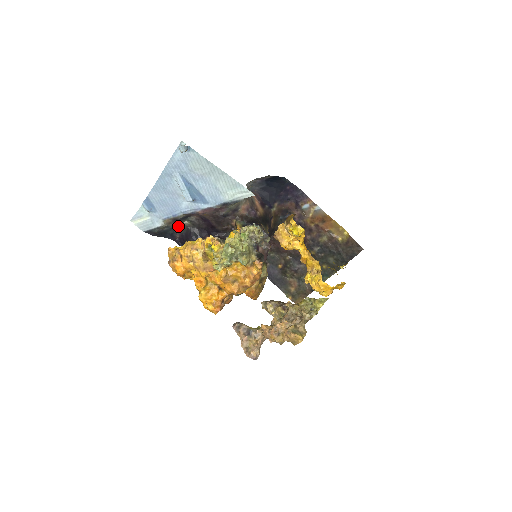
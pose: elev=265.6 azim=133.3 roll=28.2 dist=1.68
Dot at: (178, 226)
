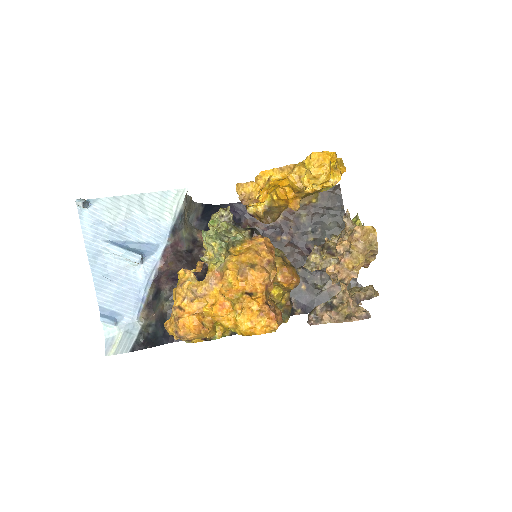
Dot at: (161, 318)
